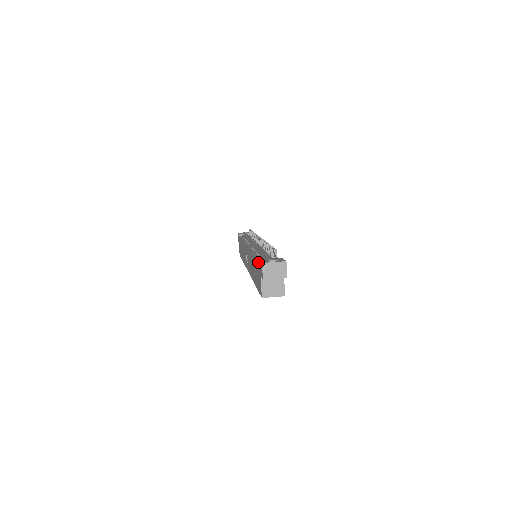
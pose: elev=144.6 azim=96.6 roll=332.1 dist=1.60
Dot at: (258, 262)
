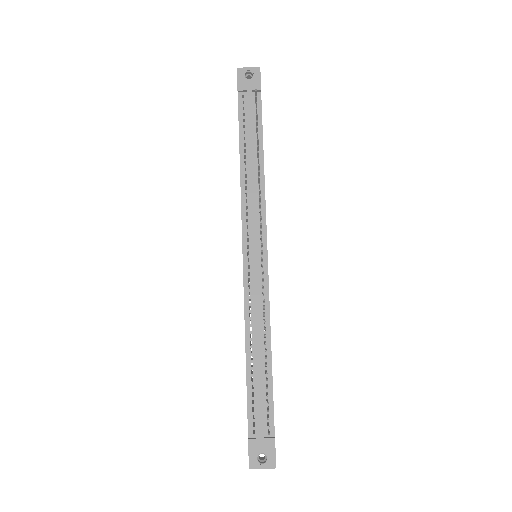
Dot at: occluded
